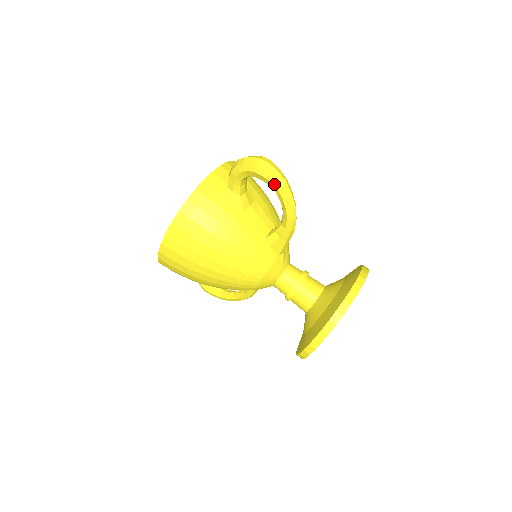
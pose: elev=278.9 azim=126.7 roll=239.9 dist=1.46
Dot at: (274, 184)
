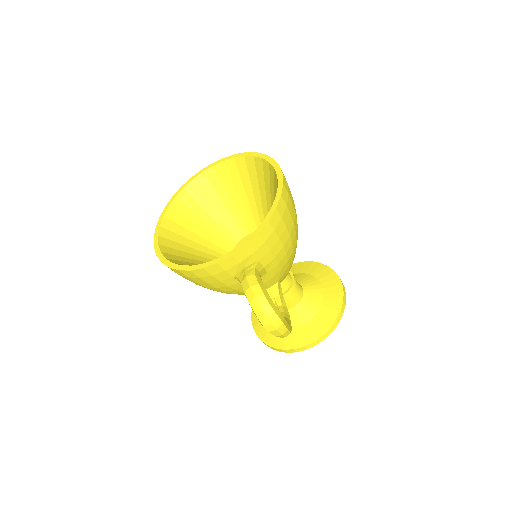
Dot at: occluded
